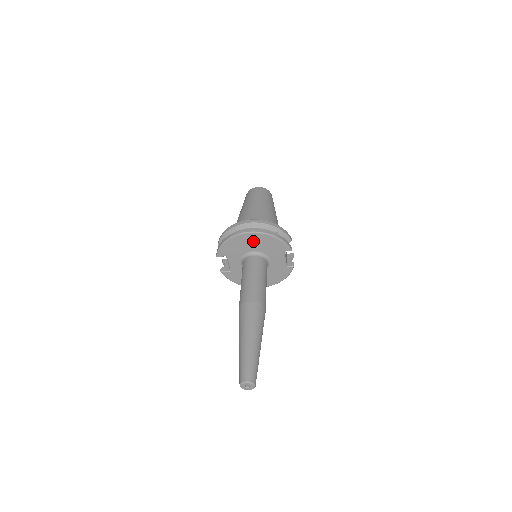
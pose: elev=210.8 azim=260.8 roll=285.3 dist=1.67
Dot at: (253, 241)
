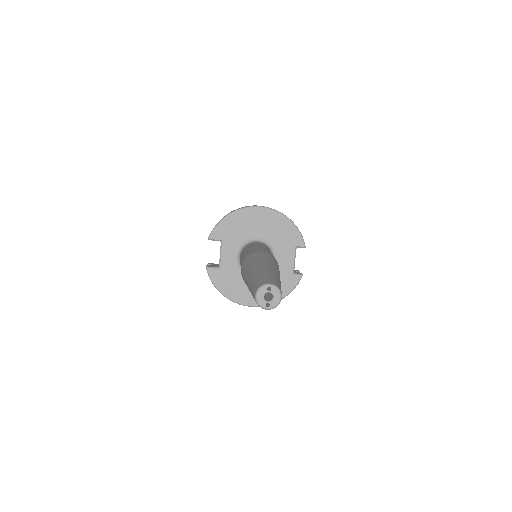
Dot at: (262, 221)
